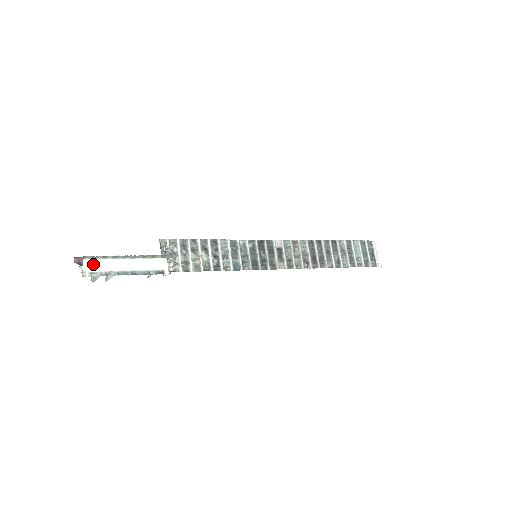
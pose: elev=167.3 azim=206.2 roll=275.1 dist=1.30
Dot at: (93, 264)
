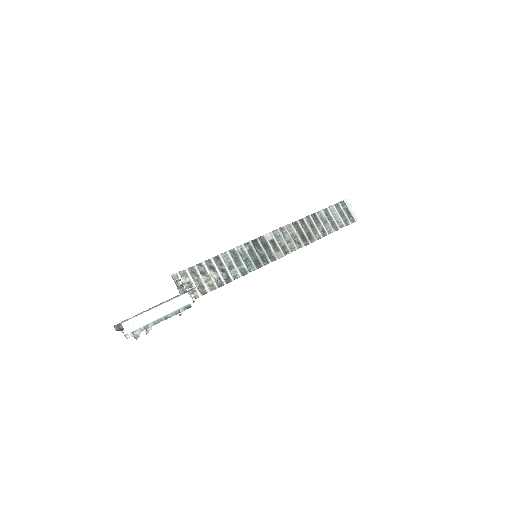
Dot at: (131, 324)
